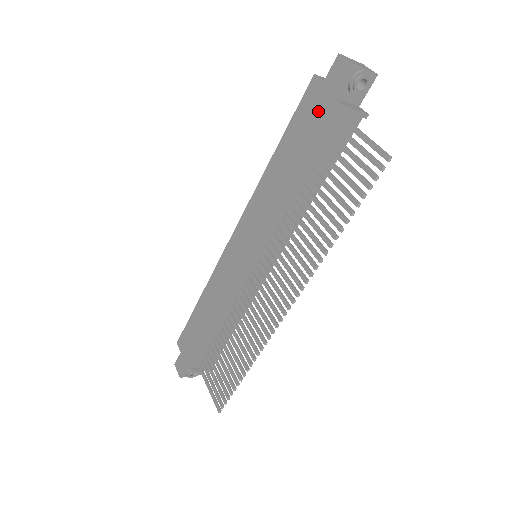
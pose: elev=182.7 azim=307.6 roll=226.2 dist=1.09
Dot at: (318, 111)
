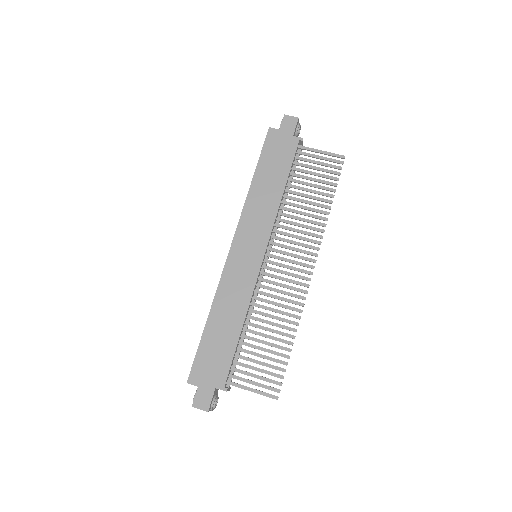
Dot at: (283, 145)
